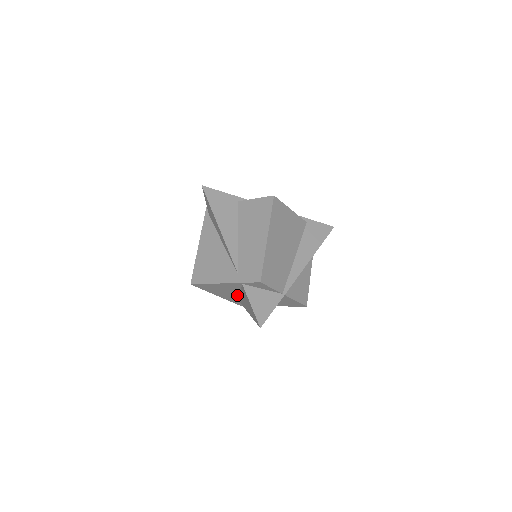
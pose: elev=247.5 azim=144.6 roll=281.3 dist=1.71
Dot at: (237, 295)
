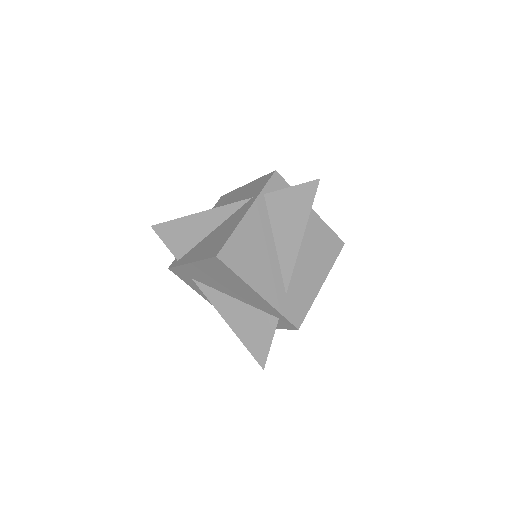
Dot at: (276, 264)
